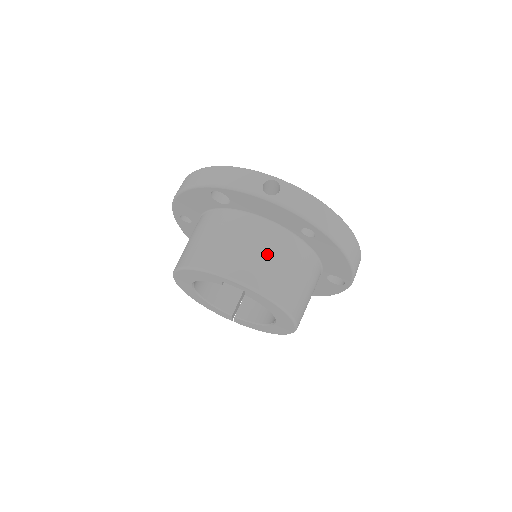
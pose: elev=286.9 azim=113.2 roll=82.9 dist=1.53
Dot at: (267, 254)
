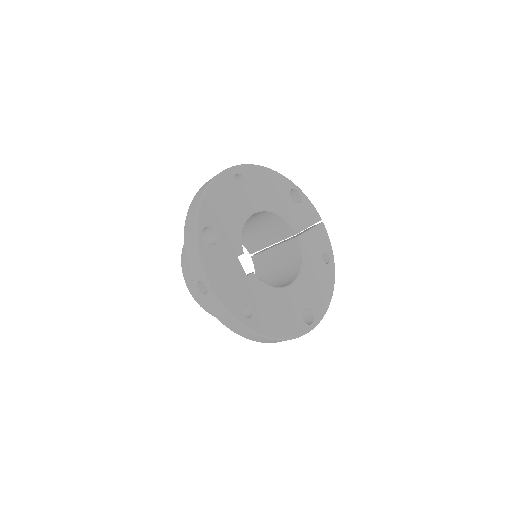
Dot at: occluded
